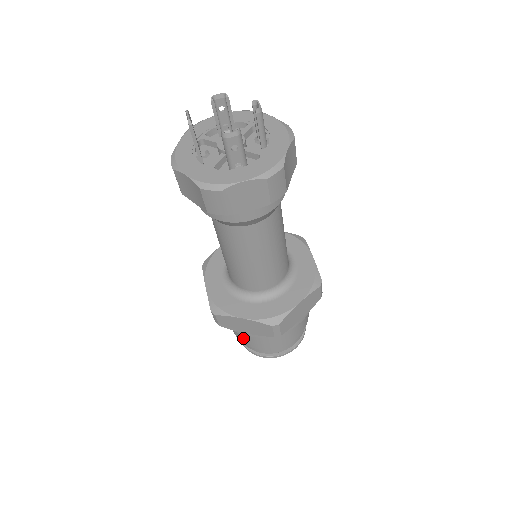
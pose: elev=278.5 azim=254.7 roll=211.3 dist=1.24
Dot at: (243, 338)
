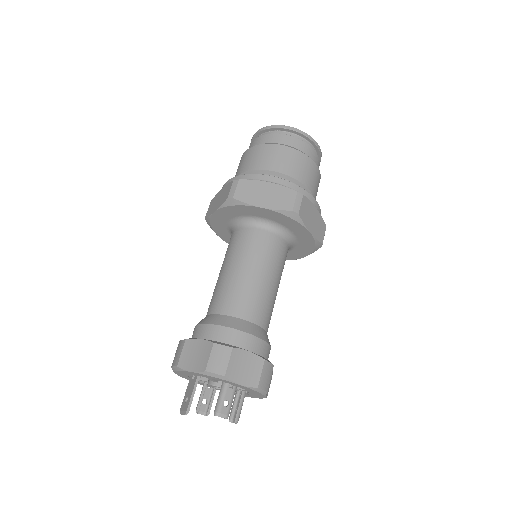
Dot at: occluded
